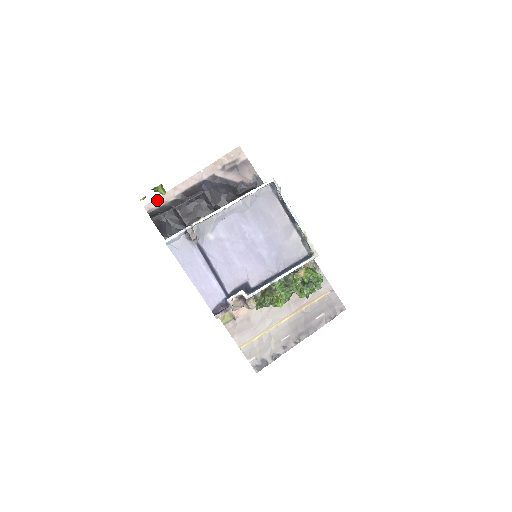
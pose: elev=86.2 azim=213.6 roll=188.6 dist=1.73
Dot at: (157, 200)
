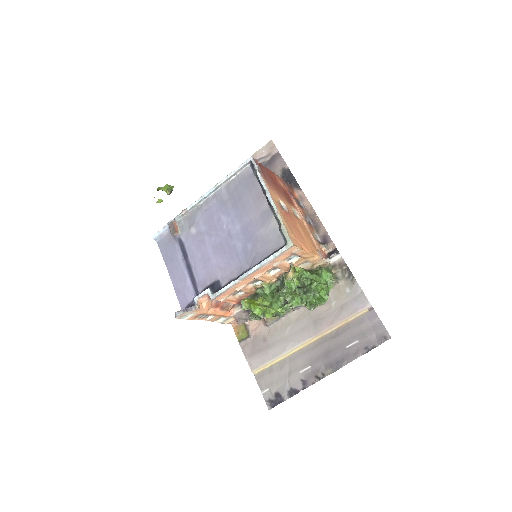
Dot at: occluded
